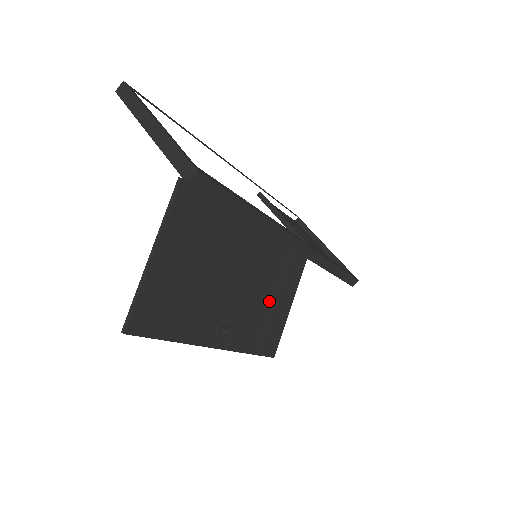
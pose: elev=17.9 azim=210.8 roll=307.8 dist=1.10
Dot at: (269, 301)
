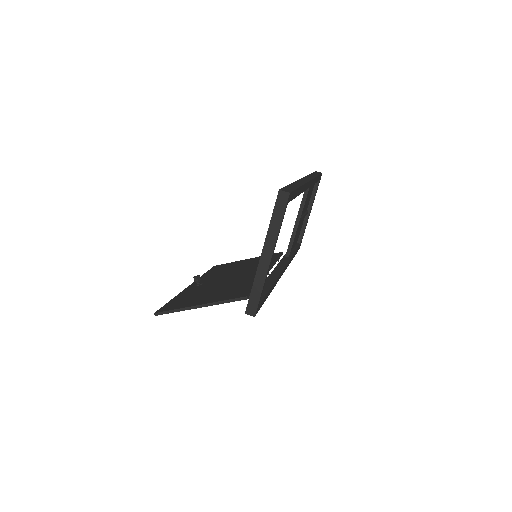
Dot at: occluded
